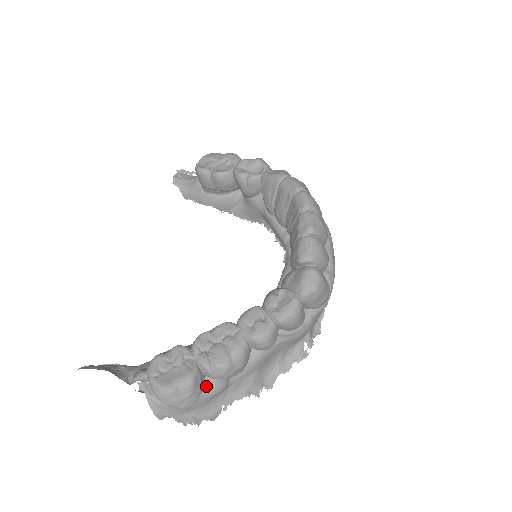
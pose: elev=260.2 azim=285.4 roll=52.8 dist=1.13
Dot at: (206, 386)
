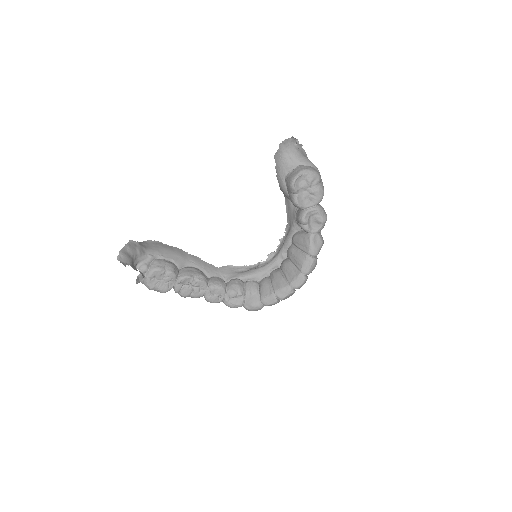
Dot at: occluded
